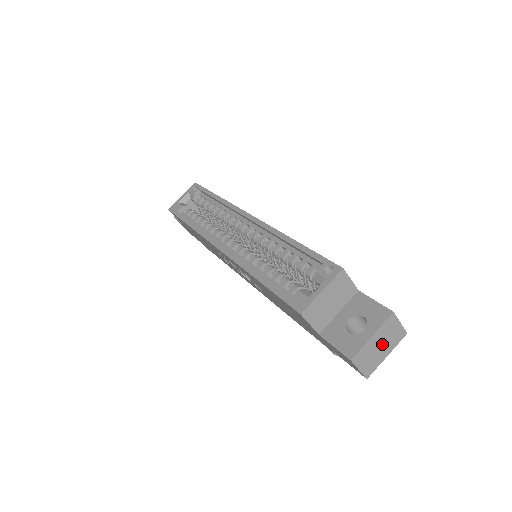
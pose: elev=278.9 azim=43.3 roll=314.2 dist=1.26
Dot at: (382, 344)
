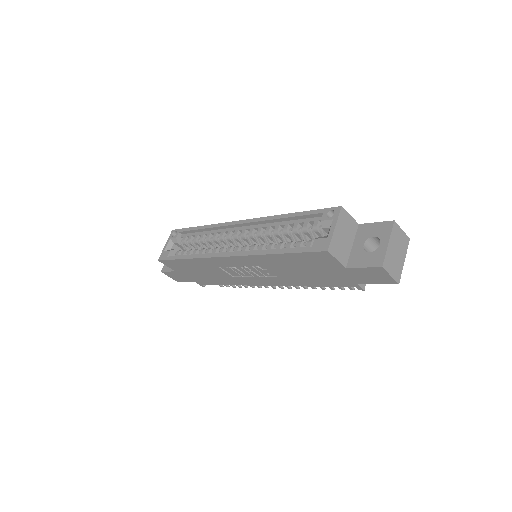
Dot at: (397, 250)
